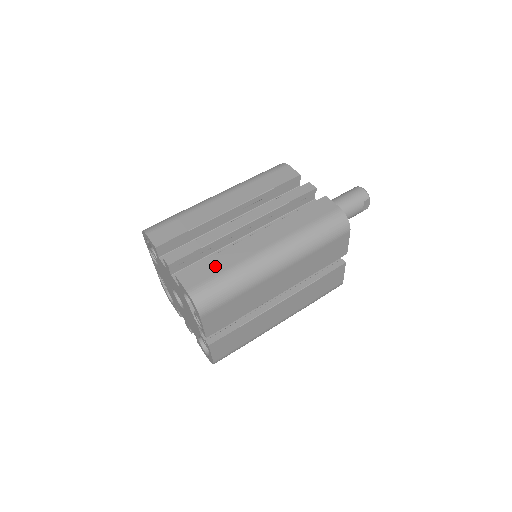
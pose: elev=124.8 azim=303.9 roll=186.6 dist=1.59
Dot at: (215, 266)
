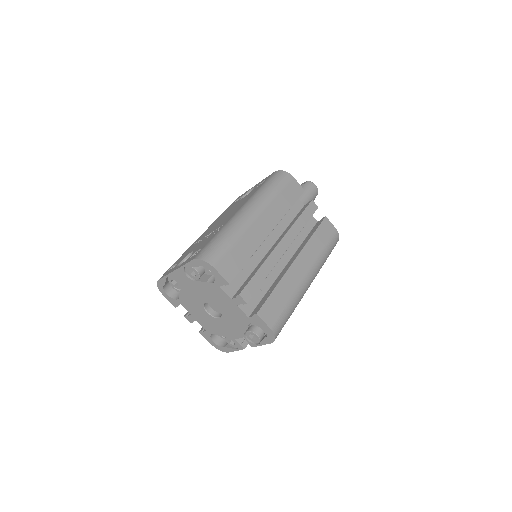
Dot at: (281, 299)
